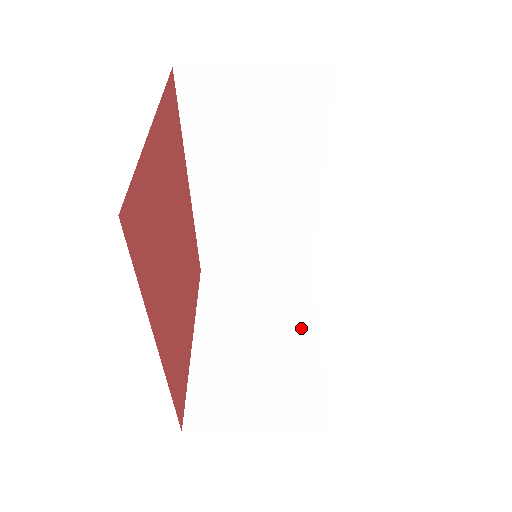
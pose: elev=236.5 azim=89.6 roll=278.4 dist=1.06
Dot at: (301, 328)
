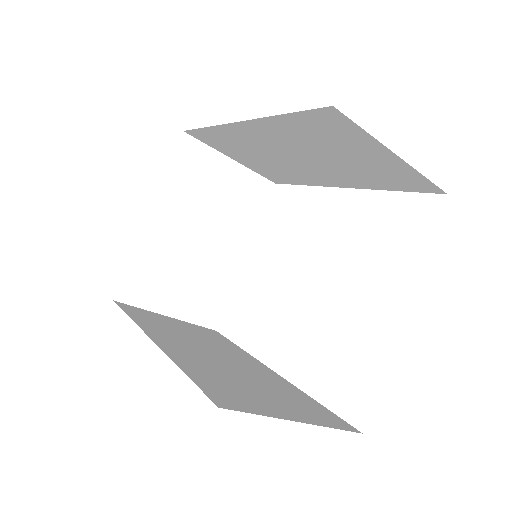
Dot at: (237, 241)
